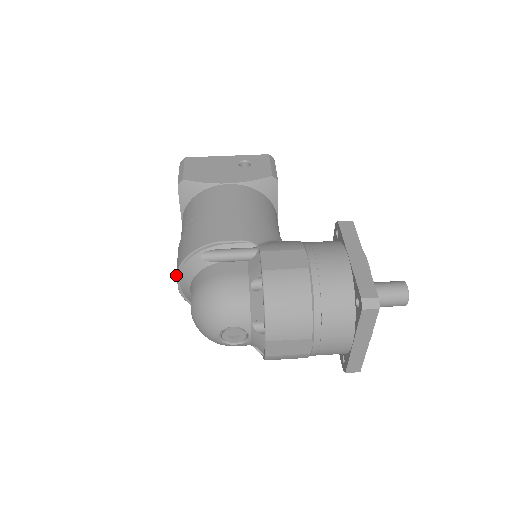
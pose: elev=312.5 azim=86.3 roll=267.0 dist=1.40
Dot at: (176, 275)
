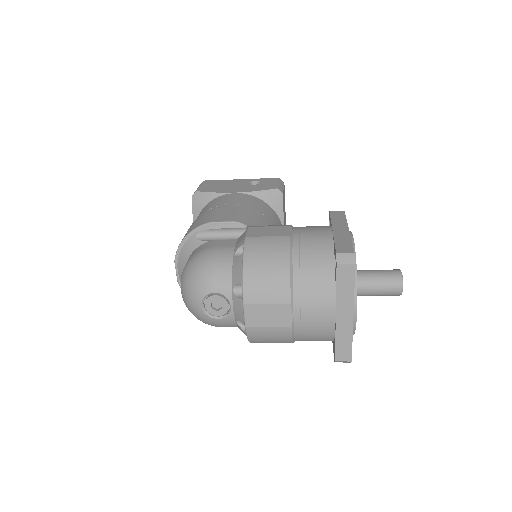
Dot at: (174, 260)
